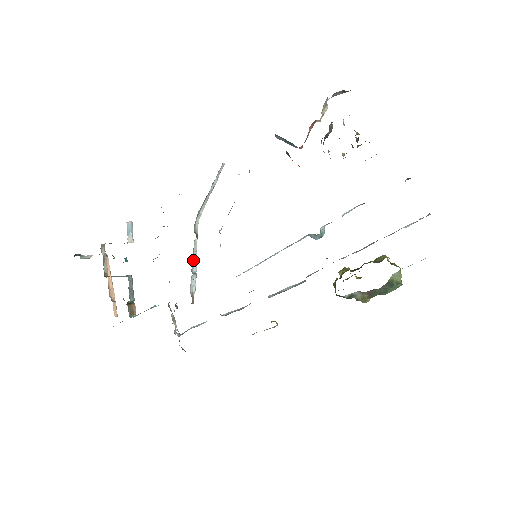
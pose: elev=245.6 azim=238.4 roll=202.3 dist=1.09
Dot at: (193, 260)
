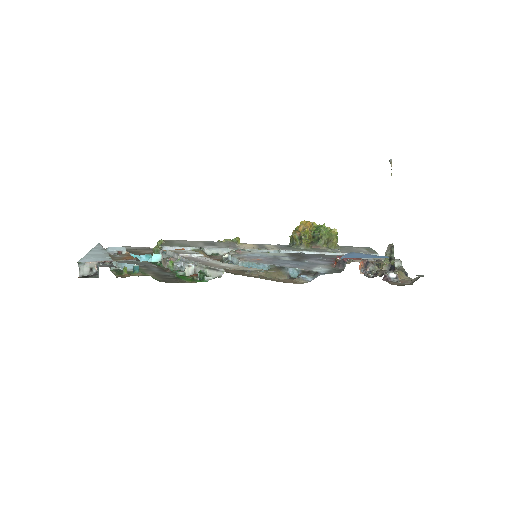
Dot at: occluded
